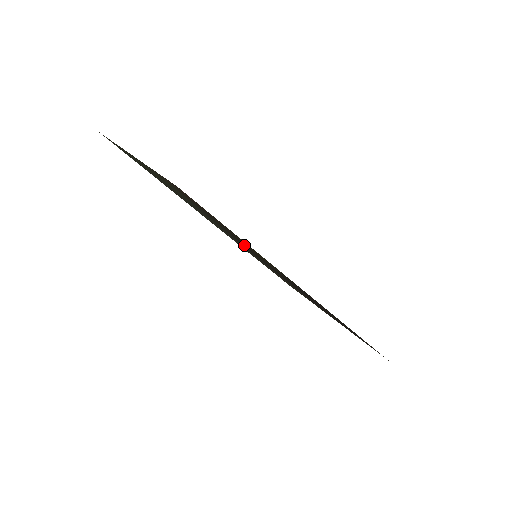
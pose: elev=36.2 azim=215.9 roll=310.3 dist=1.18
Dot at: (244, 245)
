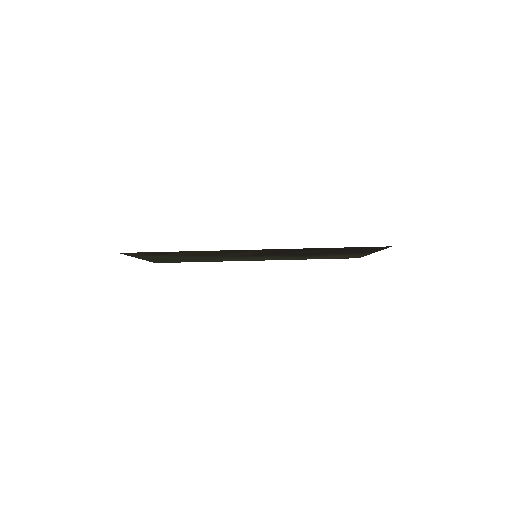
Dot at: (223, 255)
